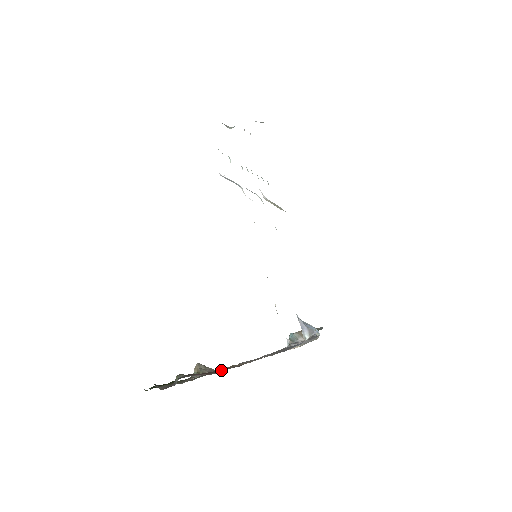
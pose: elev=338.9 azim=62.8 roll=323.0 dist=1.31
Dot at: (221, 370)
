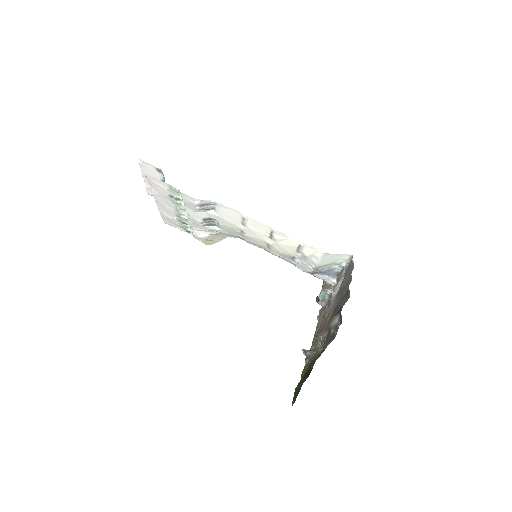
Dot at: (343, 302)
